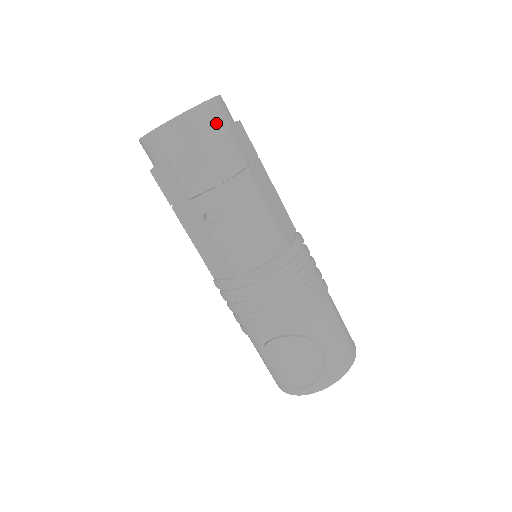
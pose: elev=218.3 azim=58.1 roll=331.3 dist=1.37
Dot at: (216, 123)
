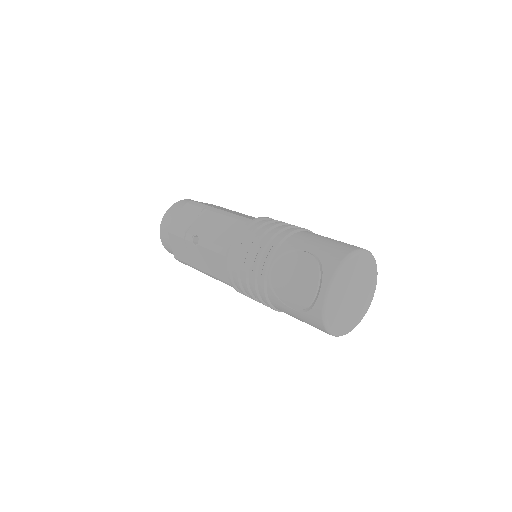
Dot at: occluded
